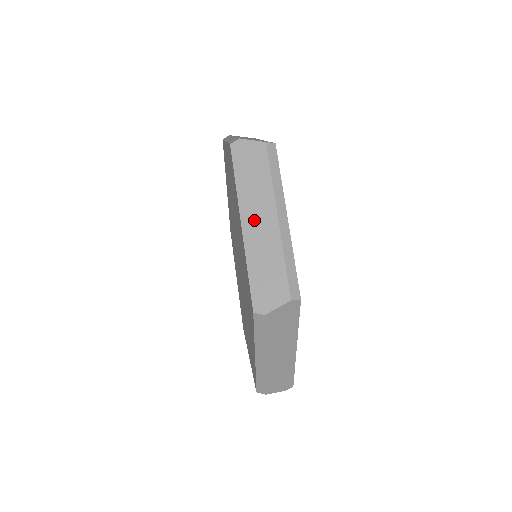
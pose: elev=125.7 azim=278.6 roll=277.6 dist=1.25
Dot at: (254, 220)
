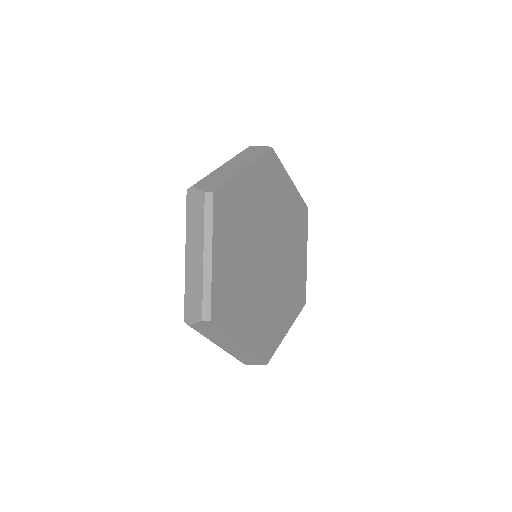
Dot at: occluded
